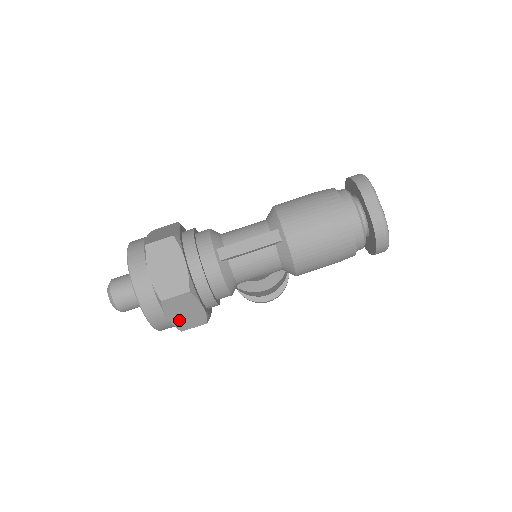
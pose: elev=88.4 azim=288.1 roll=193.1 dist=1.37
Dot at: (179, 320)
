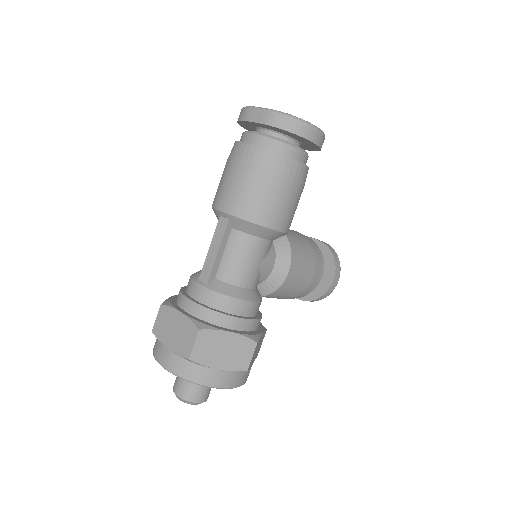
Dot at: (229, 362)
